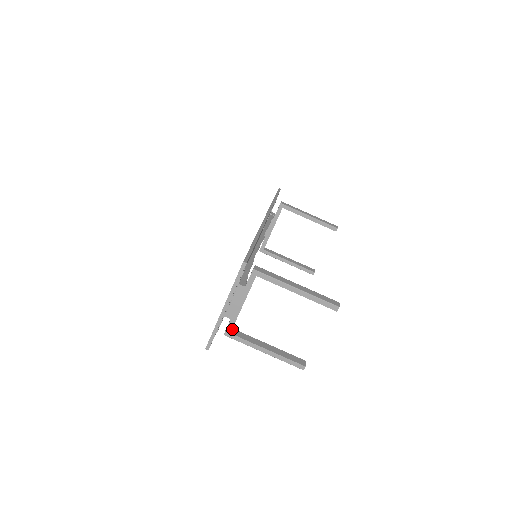
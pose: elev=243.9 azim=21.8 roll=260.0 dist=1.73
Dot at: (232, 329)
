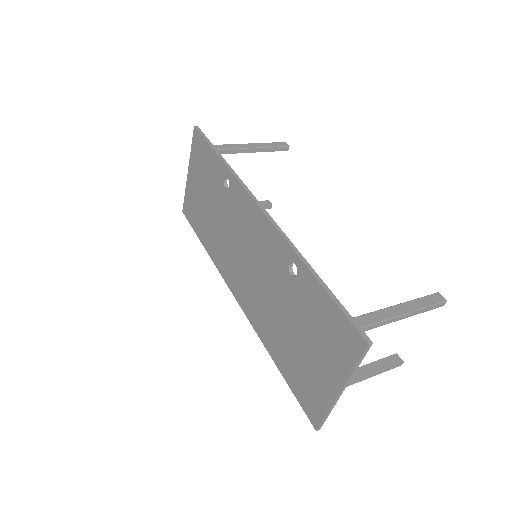
Dot at: occluded
